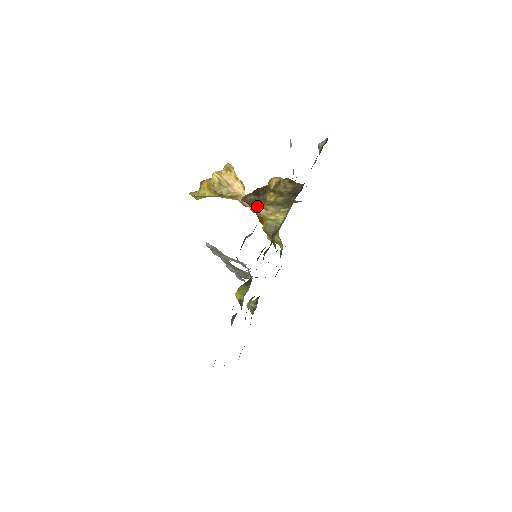
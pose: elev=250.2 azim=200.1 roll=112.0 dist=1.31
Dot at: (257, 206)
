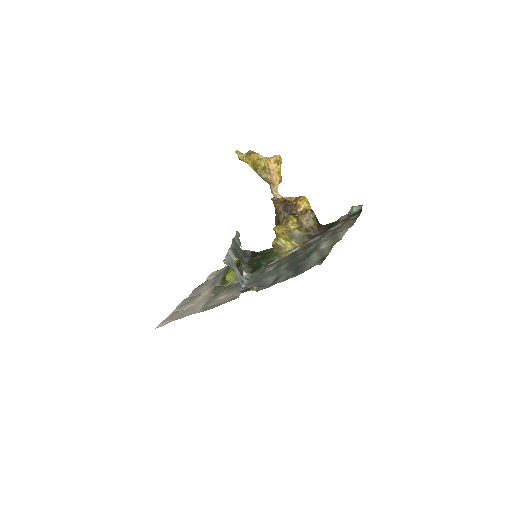
Dot at: (279, 219)
